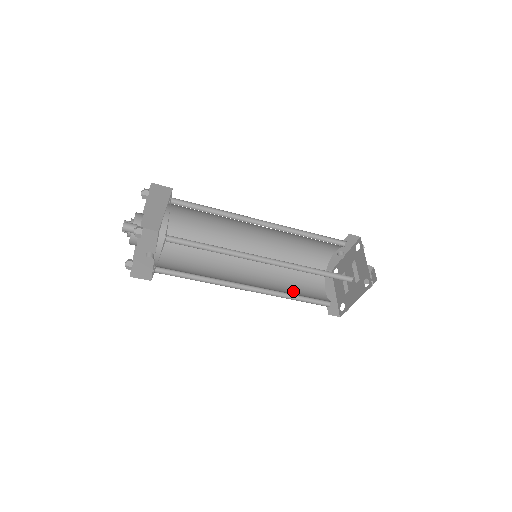
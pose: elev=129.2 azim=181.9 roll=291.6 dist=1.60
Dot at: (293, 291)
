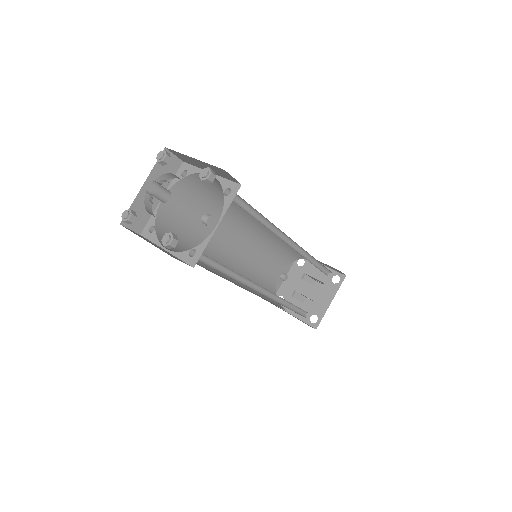
Dot at: occluded
